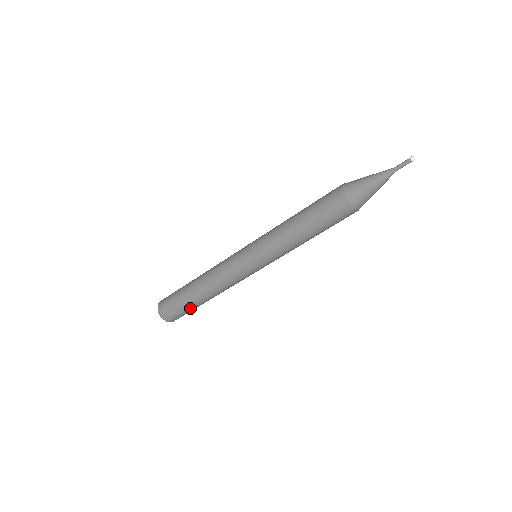
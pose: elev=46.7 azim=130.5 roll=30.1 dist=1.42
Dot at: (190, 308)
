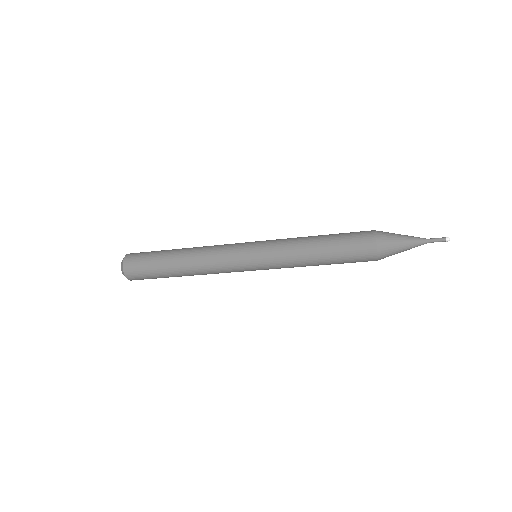
Dot at: (164, 277)
